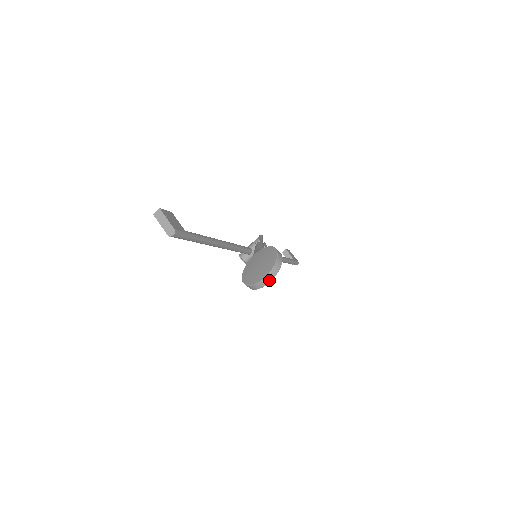
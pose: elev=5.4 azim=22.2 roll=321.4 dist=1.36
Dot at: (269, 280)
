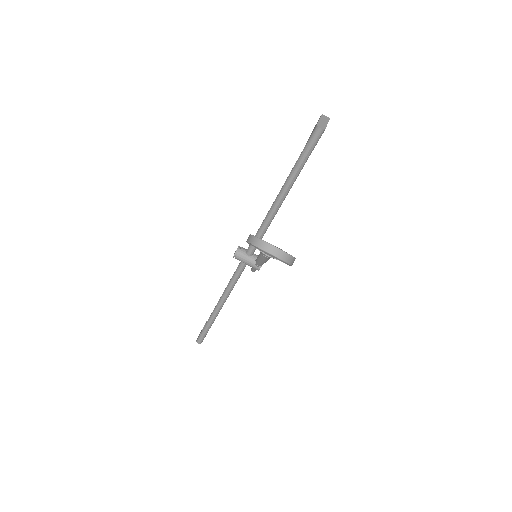
Dot at: (274, 253)
